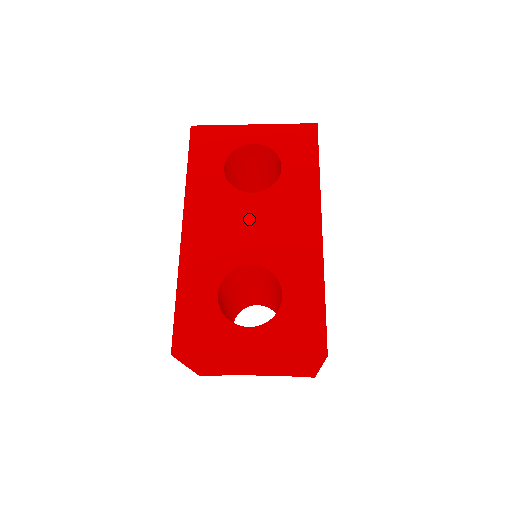
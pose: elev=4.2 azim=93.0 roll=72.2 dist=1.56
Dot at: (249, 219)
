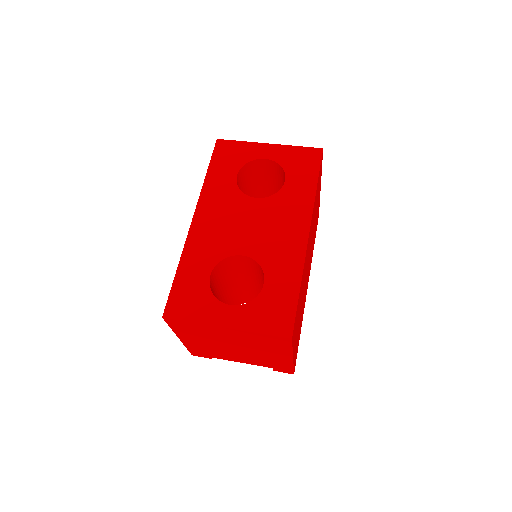
Dot at: (249, 218)
